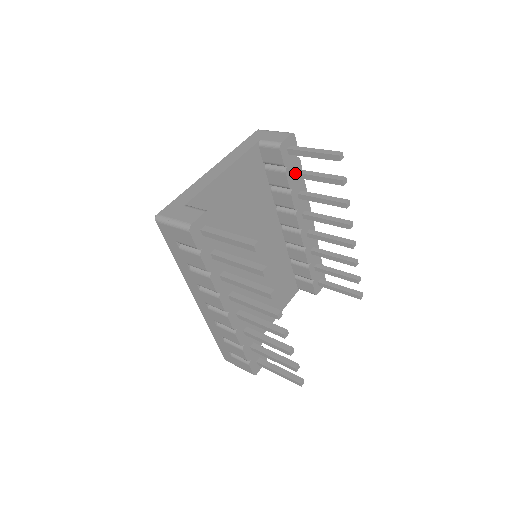
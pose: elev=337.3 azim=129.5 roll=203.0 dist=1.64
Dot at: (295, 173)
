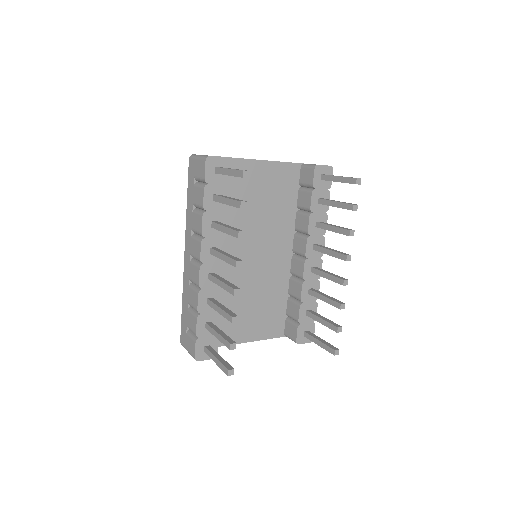
Dot at: (320, 199)
